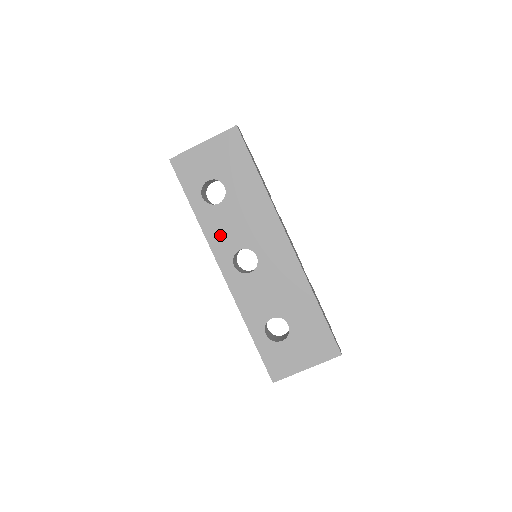
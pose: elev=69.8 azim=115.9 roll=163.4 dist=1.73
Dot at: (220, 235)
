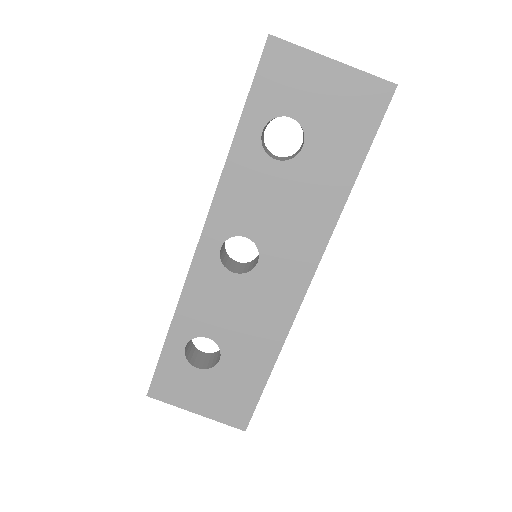
Dot at: (239, 198)
